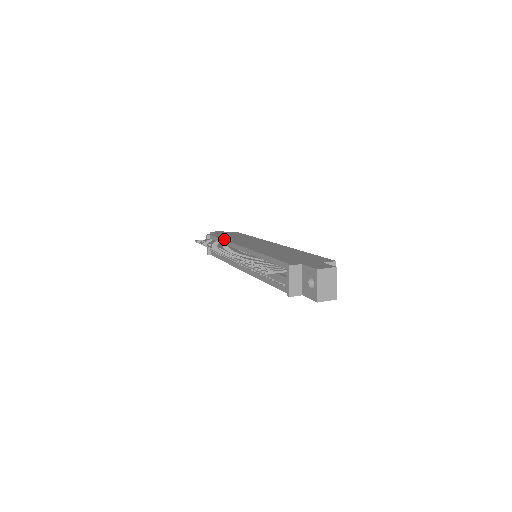
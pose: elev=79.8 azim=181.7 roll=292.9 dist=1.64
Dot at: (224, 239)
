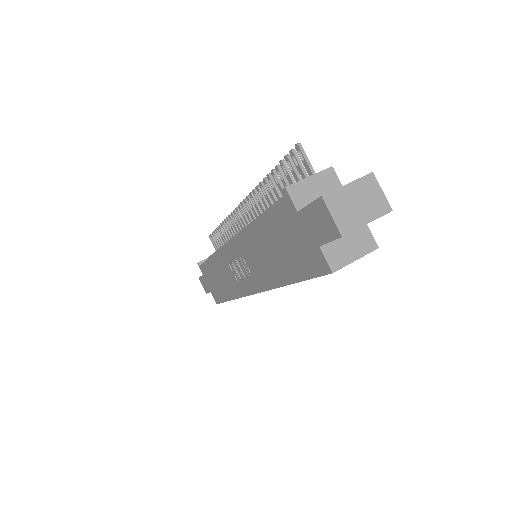
Dot at: occluded
